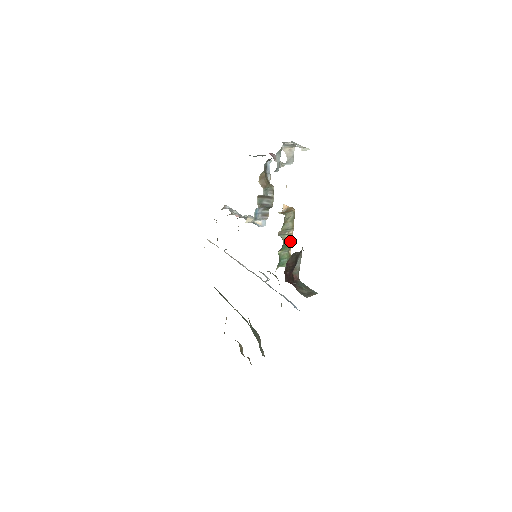
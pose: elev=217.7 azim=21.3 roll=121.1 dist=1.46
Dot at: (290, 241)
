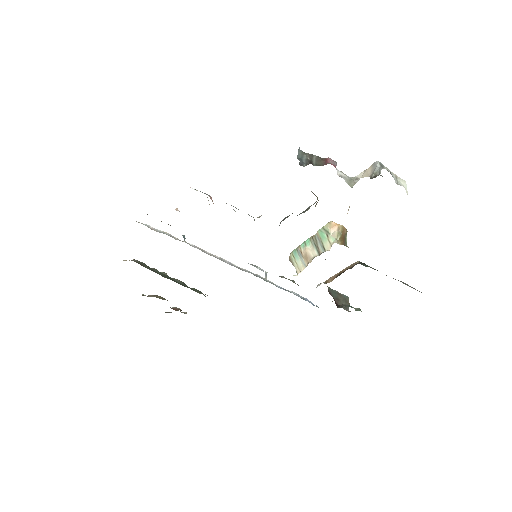
Dot at: occluded
